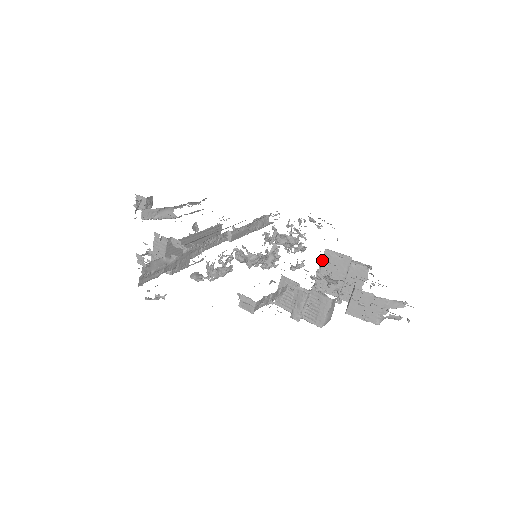
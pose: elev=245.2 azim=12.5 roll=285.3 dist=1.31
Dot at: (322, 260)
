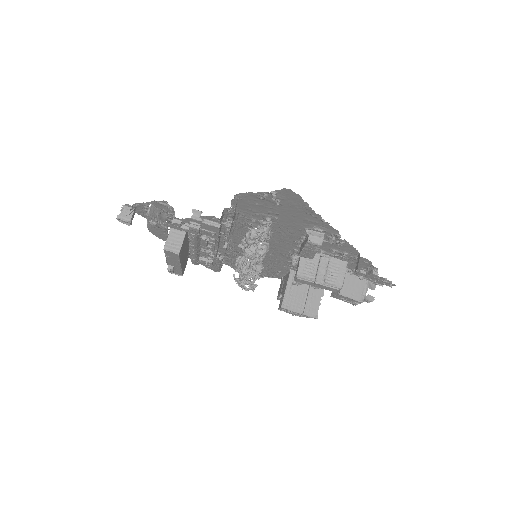
Dot at: occluded
